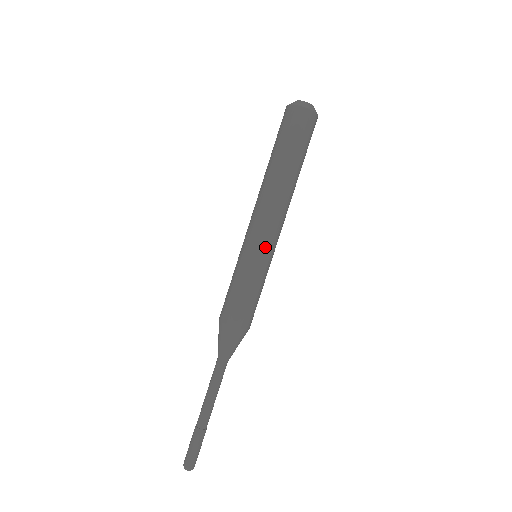
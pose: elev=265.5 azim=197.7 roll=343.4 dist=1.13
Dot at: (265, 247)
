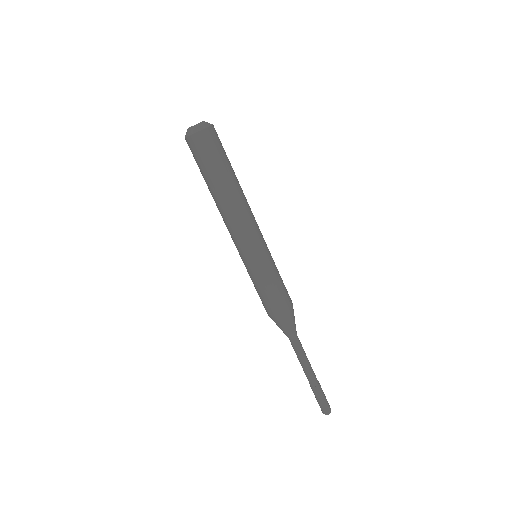
Dot at: (263, 245)
